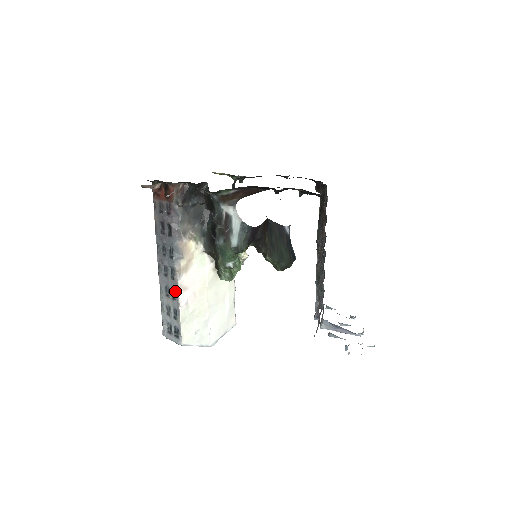
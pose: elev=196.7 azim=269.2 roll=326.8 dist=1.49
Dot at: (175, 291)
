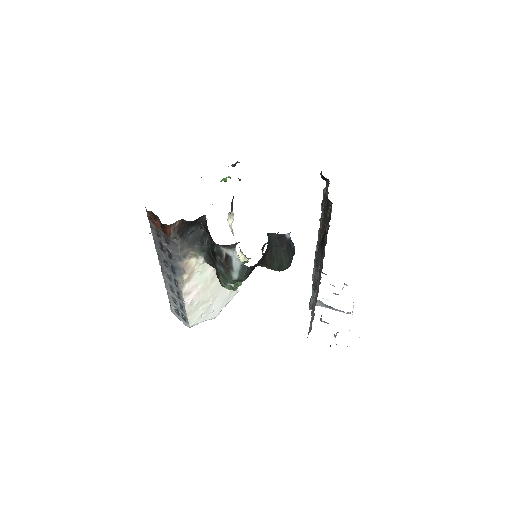
Dot at: (180, 295)
